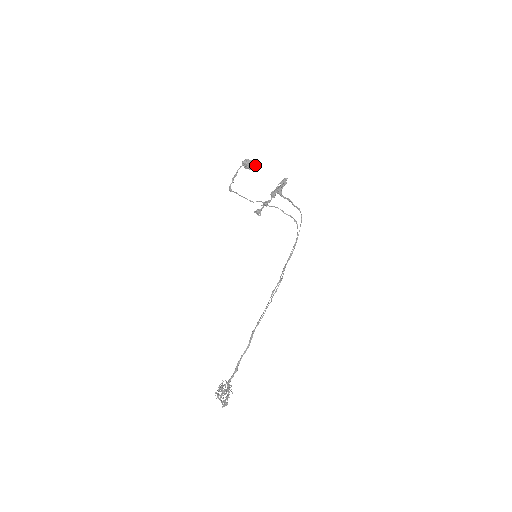
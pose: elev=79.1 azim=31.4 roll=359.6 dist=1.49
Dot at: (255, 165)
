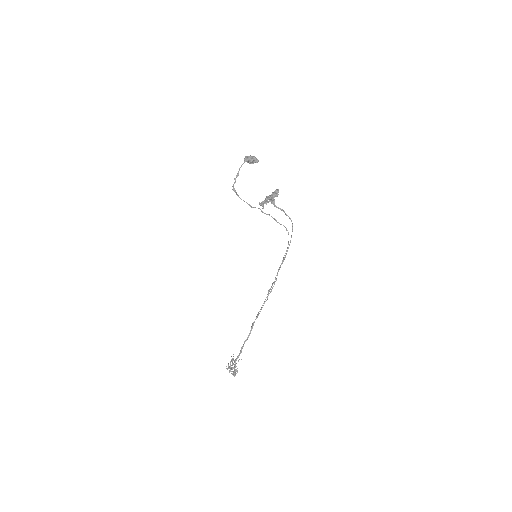
Dot at: (256, 161)
